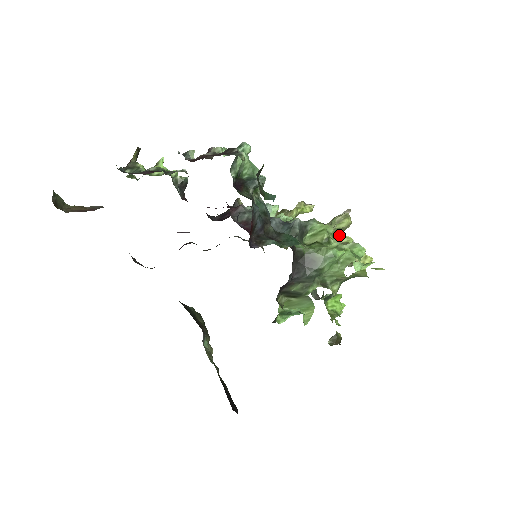
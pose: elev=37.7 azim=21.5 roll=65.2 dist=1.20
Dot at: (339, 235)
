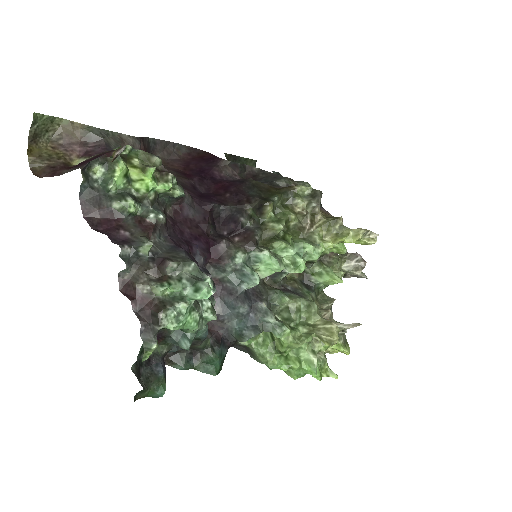
Dot at: occluded
